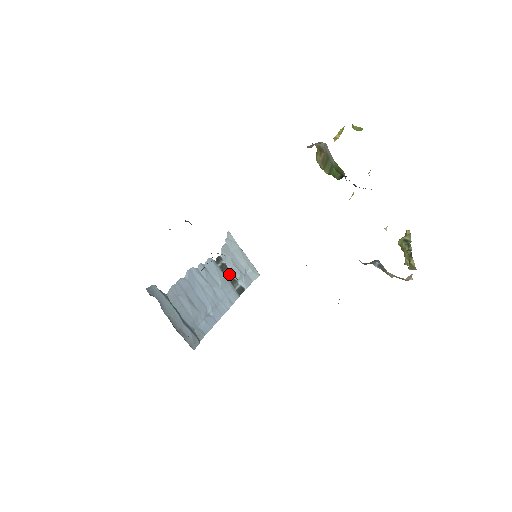
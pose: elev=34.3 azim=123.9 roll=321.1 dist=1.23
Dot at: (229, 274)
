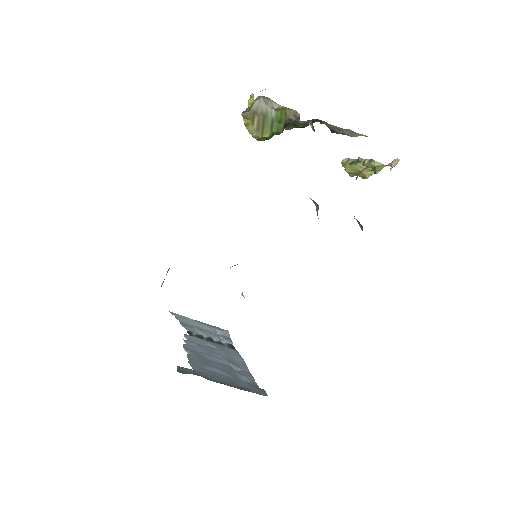
Dot at: (210, 339)
